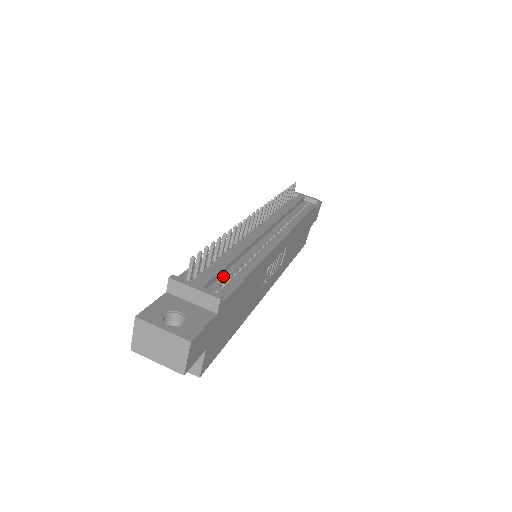
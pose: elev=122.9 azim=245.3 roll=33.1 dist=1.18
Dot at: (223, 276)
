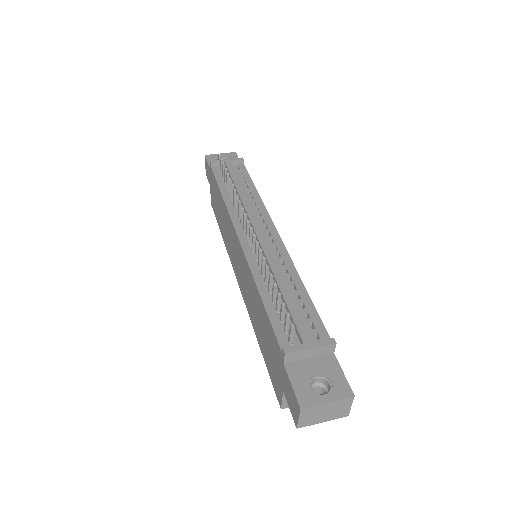
Dot at: occluded
